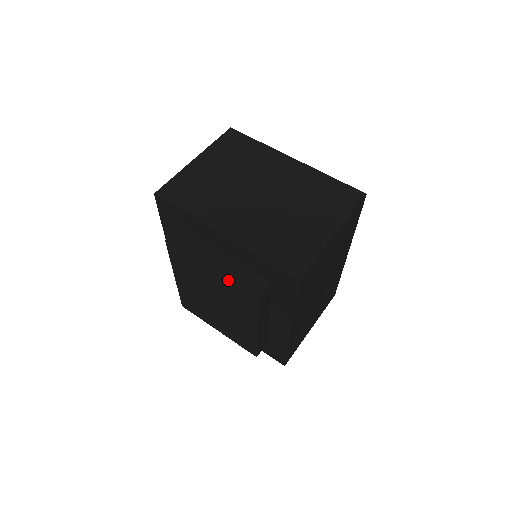
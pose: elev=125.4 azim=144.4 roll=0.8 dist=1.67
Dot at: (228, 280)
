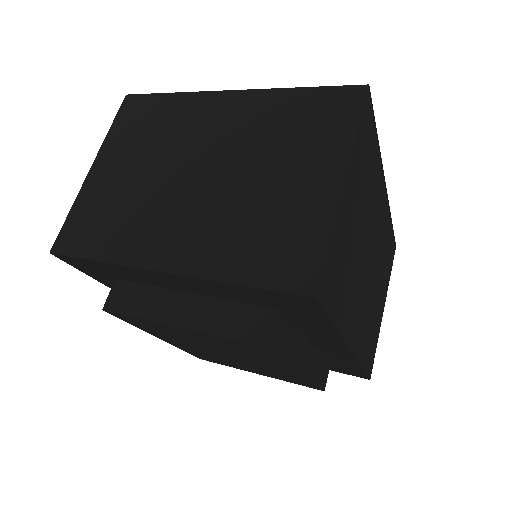
Dot at: (210, 335)
